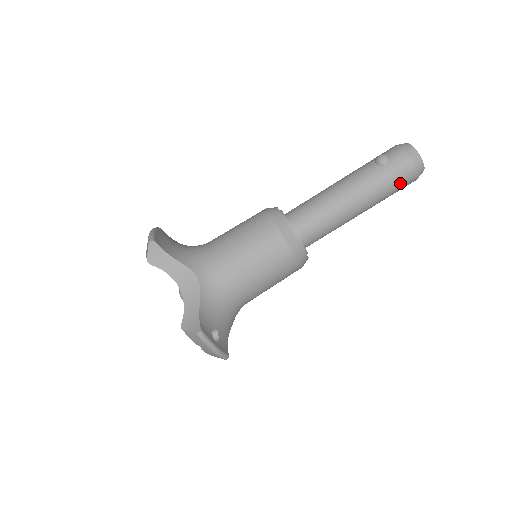
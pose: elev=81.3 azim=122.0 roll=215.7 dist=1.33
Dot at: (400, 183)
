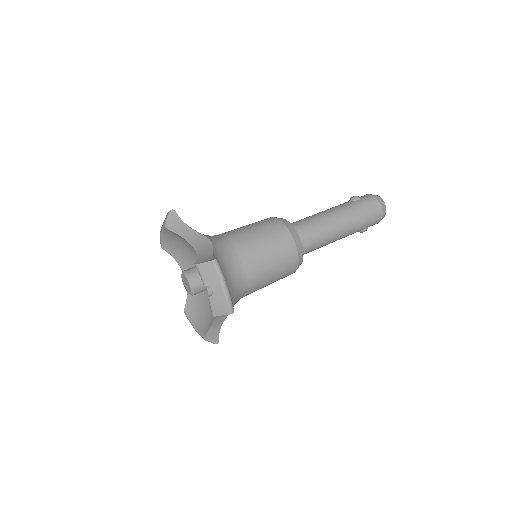
Dot at: (371, 213)
